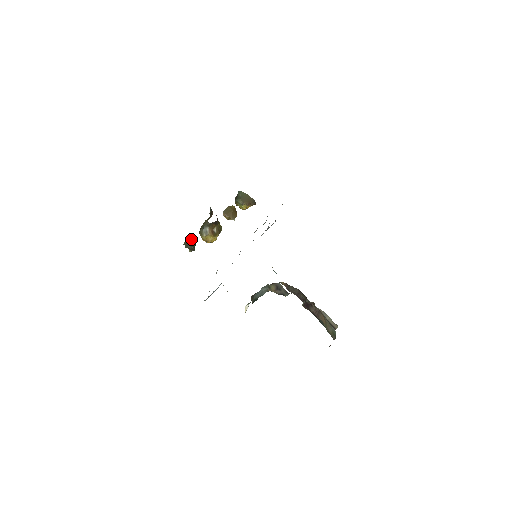
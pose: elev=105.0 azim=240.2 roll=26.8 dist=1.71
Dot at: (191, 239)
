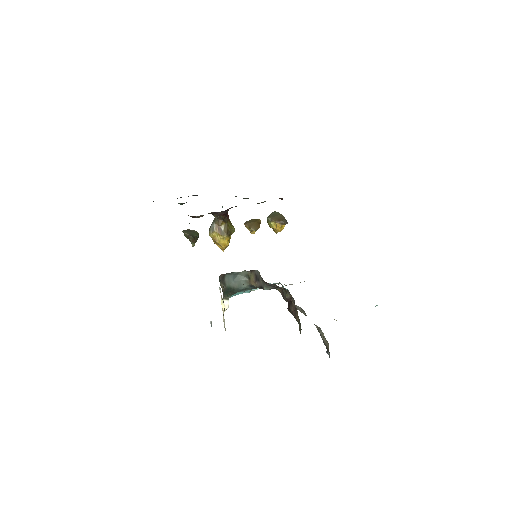
Dot at: (195, 231)
